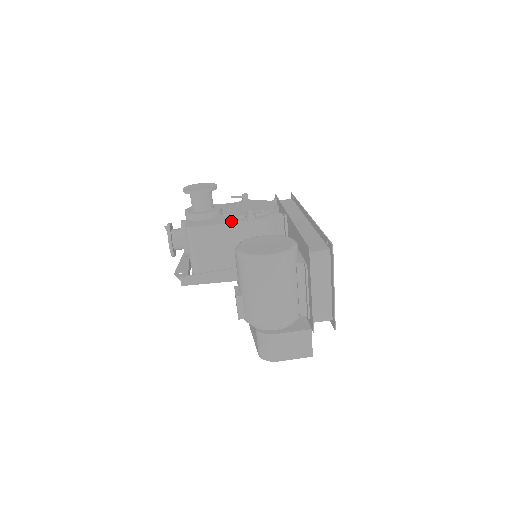
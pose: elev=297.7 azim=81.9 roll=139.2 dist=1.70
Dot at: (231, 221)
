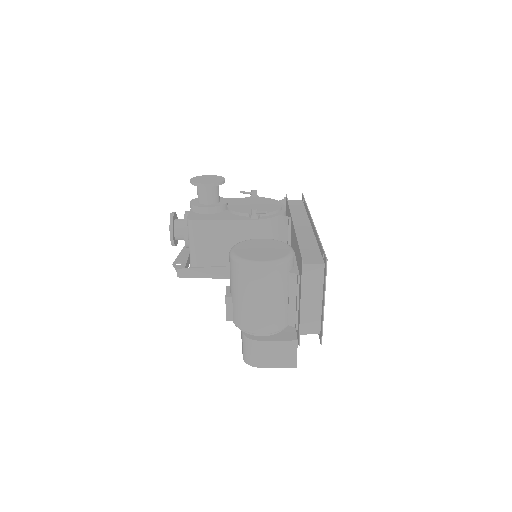
Dot at: (234, 218)
